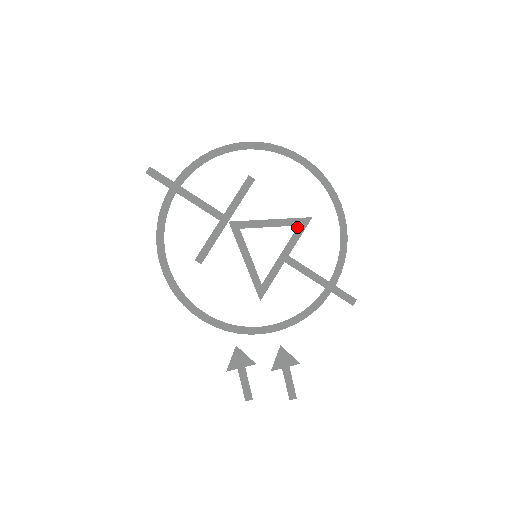
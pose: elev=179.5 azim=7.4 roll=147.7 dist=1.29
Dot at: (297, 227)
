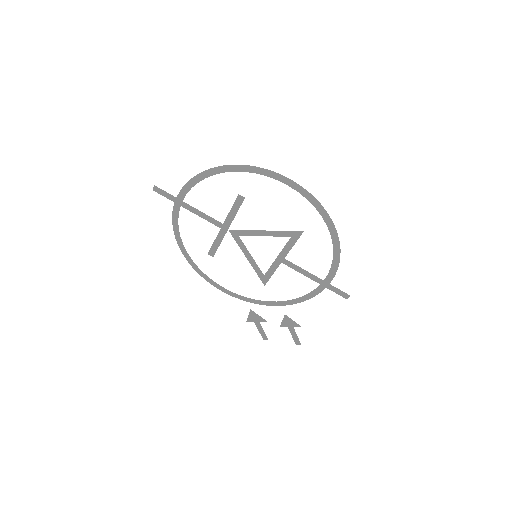
Dot at: (290, 238)
